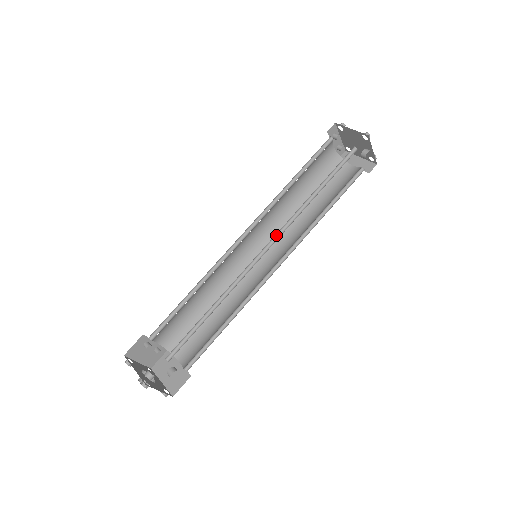
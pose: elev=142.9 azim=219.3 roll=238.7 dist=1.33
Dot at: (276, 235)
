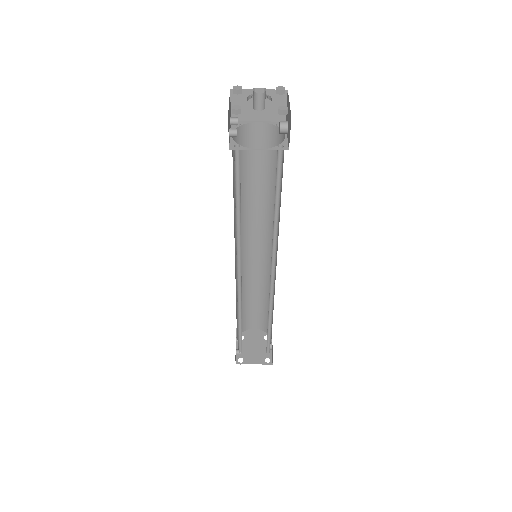
Dot at: (269, 263)
